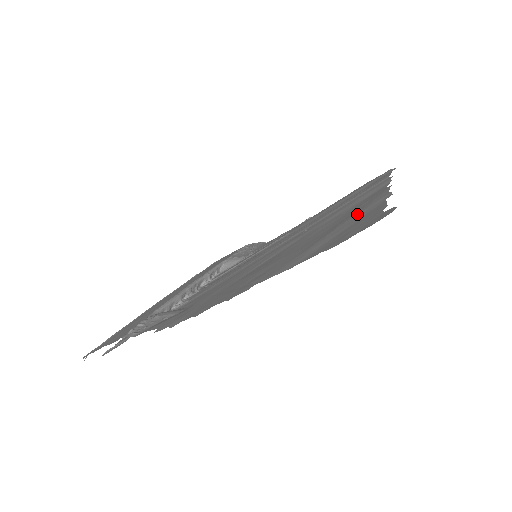
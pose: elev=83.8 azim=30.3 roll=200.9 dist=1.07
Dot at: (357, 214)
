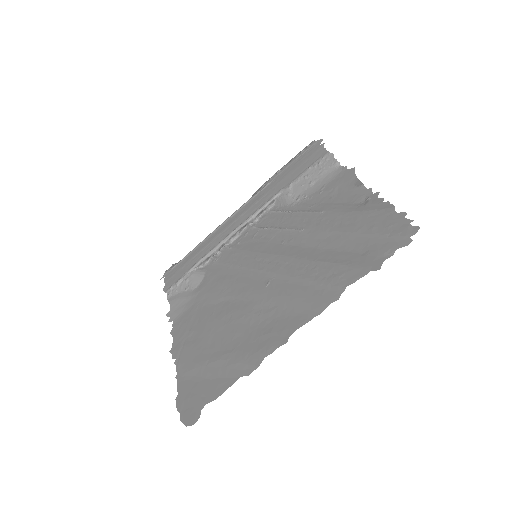
Dot at: (233, 362)
